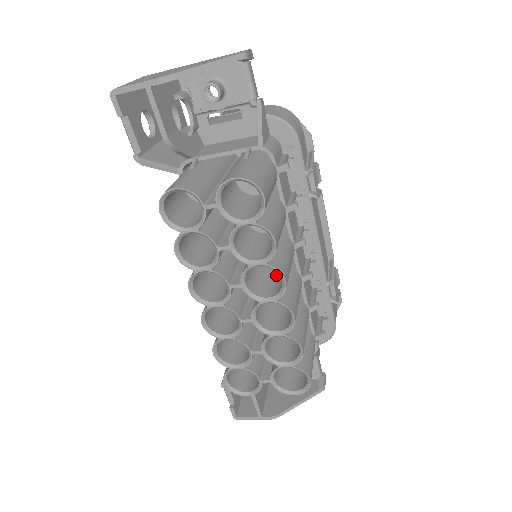
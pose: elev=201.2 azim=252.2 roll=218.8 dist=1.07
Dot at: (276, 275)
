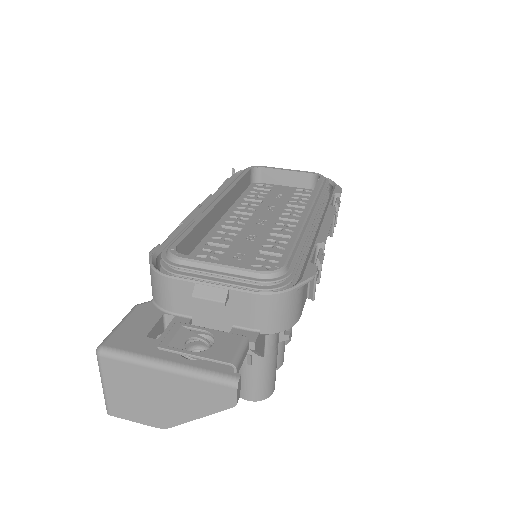
Dot at: occluded
